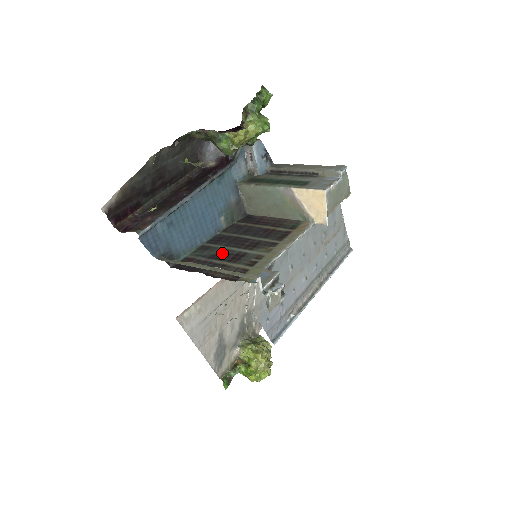
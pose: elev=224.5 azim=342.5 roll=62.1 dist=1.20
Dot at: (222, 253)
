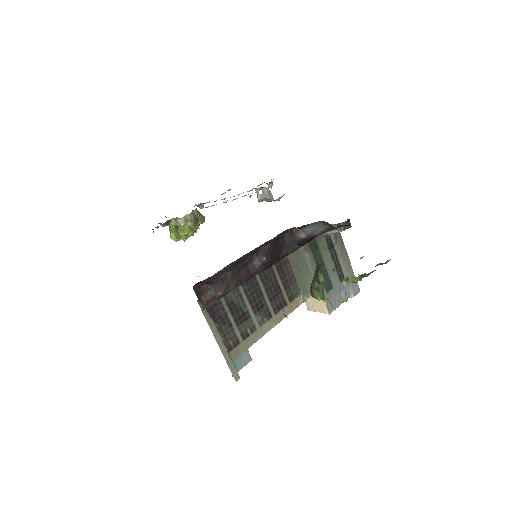
Dot at: (238, 303)
